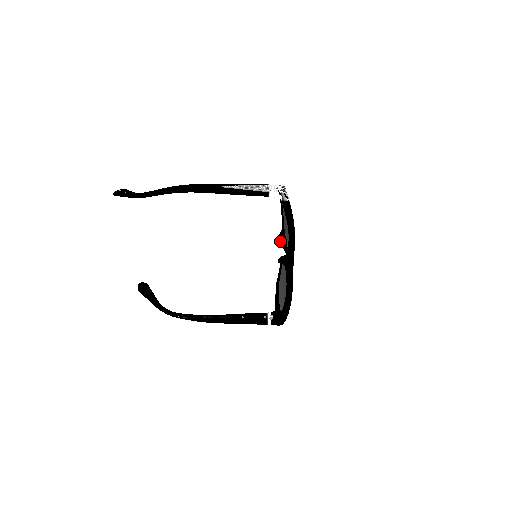
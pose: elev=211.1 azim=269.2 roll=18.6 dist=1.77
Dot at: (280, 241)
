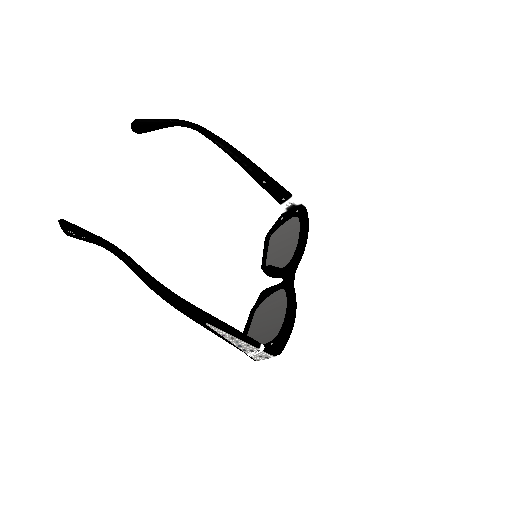
Dot at: (272, 266)
